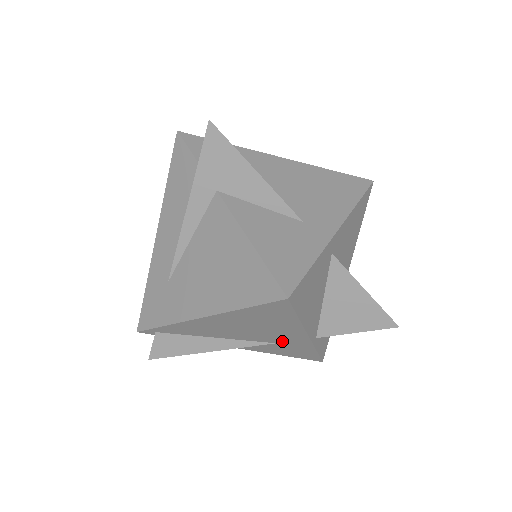
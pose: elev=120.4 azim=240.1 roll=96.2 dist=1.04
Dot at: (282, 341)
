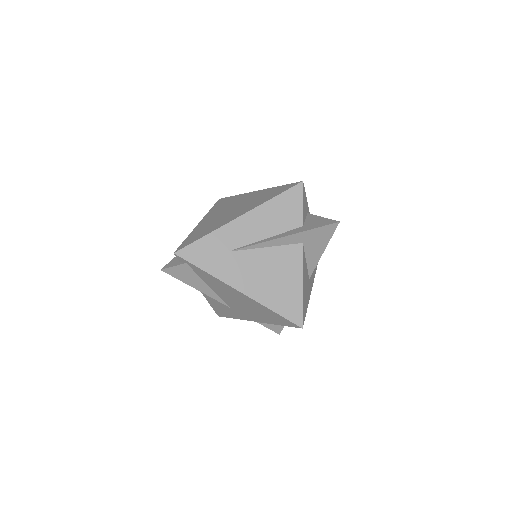
Dot at: (237, 311)
